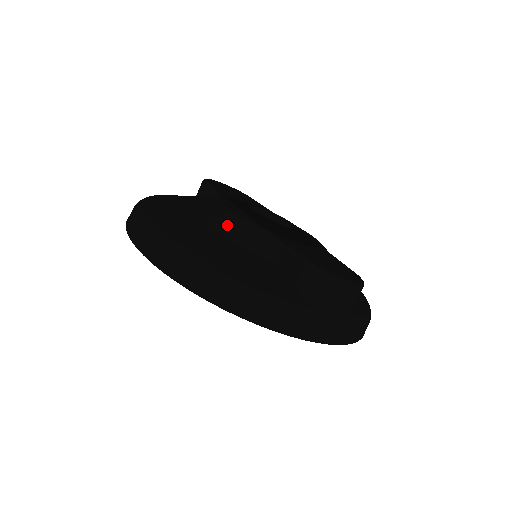
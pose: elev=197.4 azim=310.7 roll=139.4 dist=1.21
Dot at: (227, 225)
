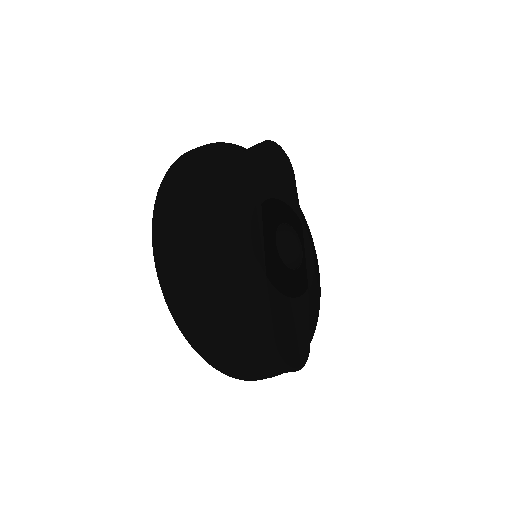
Dot at: (237, 264)
